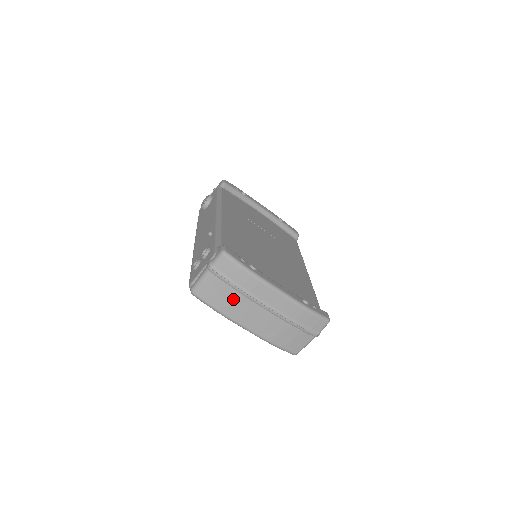
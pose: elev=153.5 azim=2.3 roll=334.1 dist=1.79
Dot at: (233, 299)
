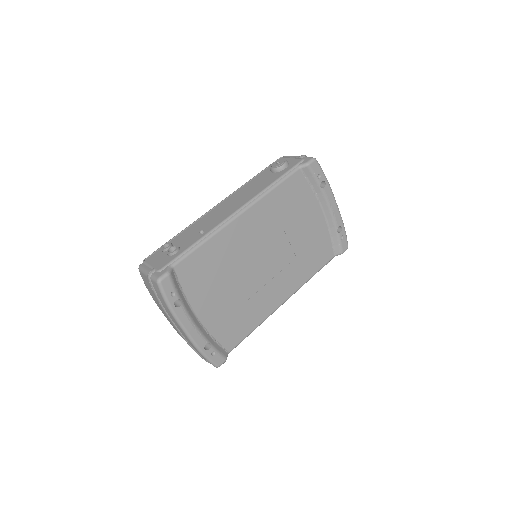
Dot at: (157, 301)
